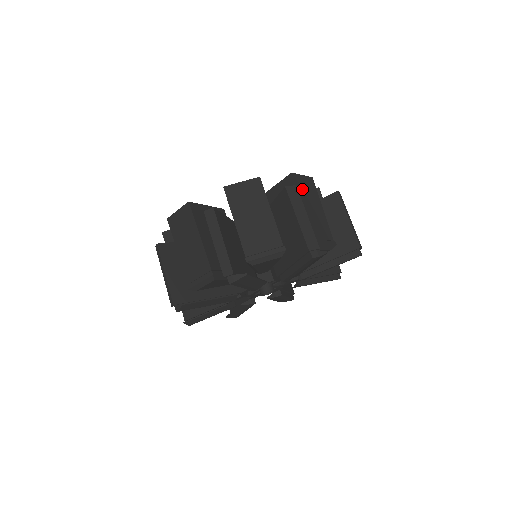
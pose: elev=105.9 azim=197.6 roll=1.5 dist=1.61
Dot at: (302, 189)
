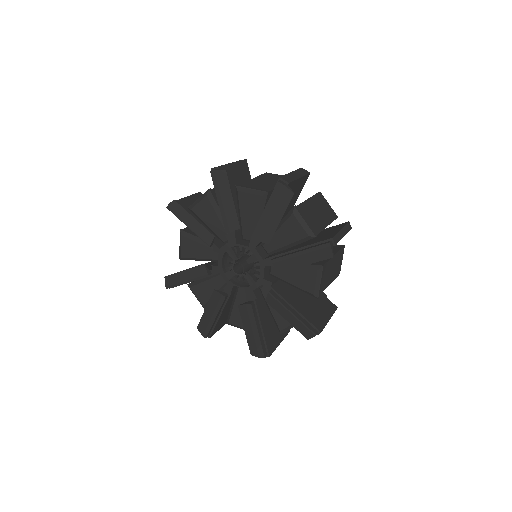
Dot at: (320, 201)
